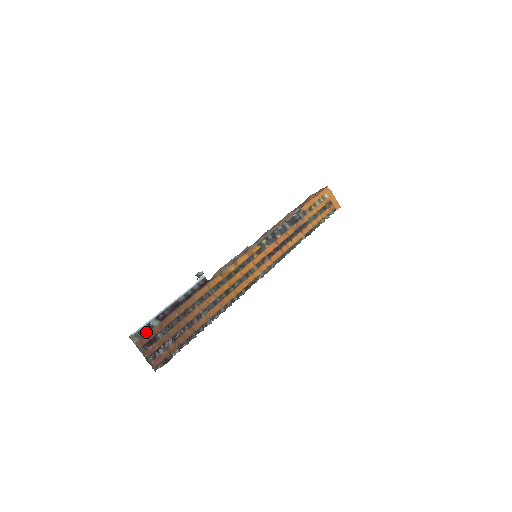
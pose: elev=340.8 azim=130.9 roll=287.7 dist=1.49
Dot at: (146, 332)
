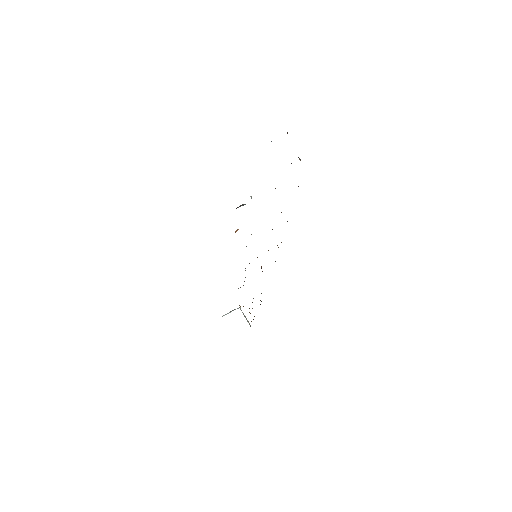
Dot at: occluded
